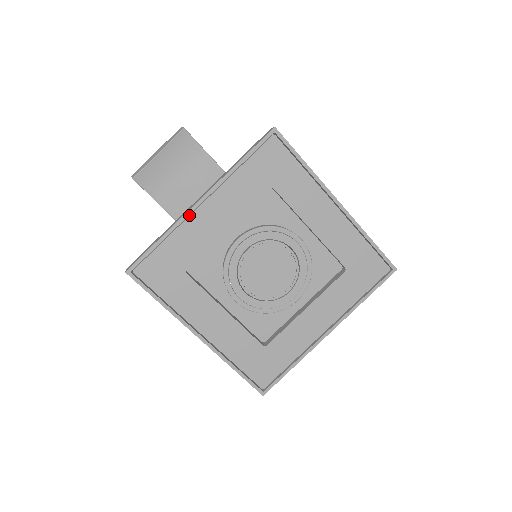
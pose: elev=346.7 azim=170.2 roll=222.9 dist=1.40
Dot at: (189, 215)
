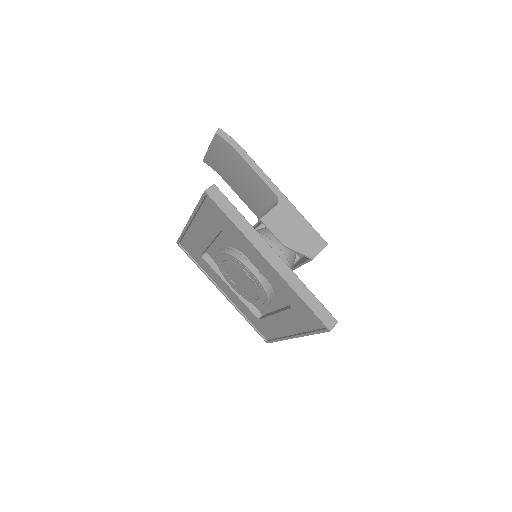
Dot at: (190, 226)
